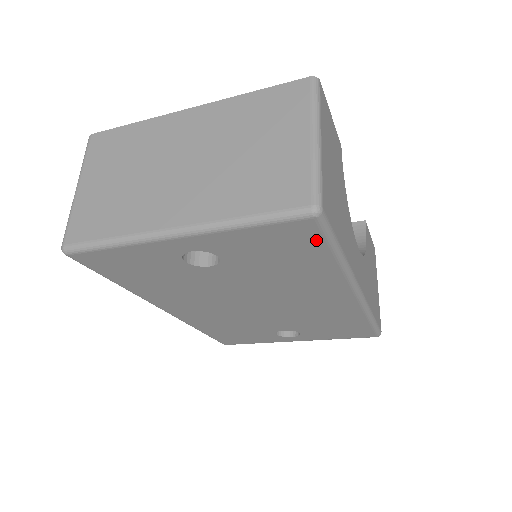
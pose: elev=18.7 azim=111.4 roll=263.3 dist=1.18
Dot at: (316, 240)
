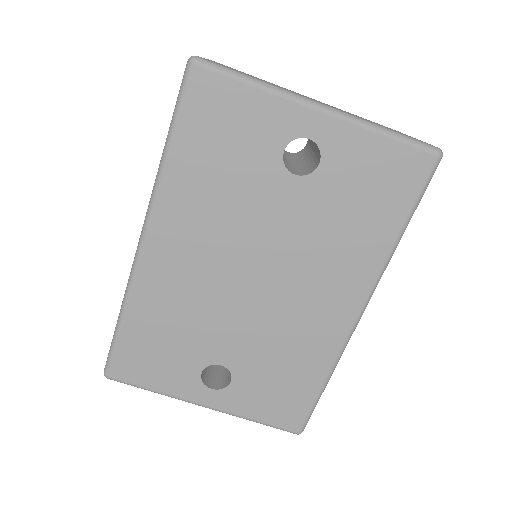
Dot at: (412, 189)
